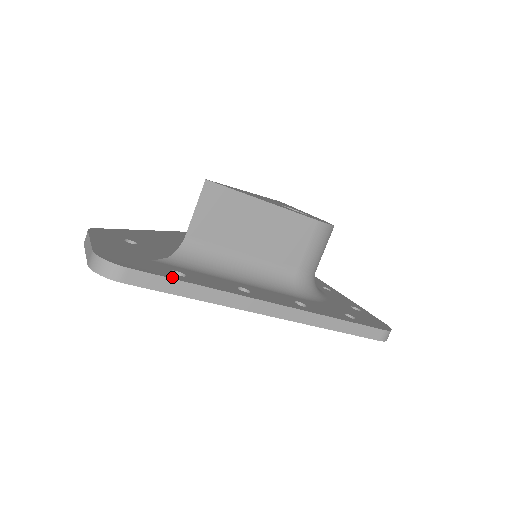
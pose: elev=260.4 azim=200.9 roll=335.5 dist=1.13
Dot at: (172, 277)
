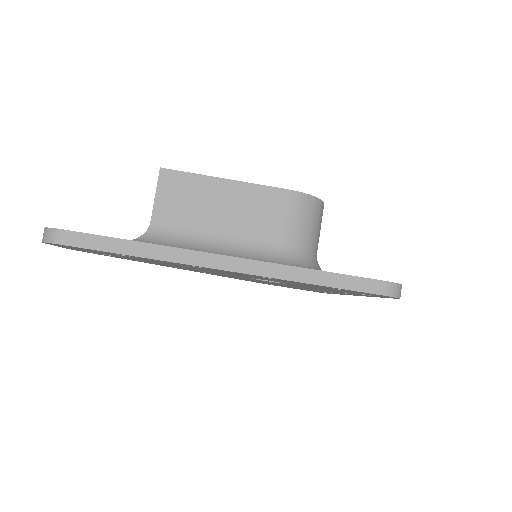
Dot at: (110, 237)
